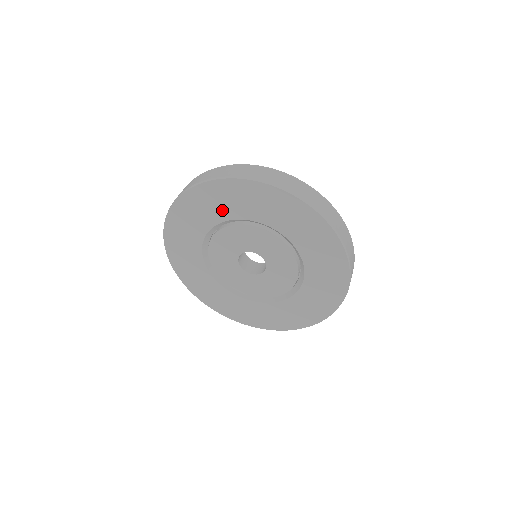
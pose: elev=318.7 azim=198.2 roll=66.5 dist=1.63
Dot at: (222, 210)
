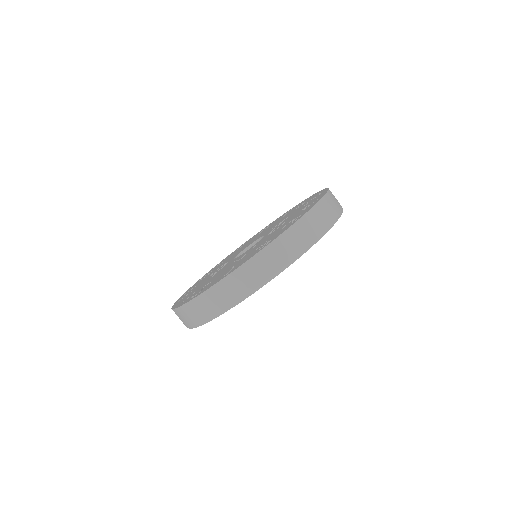
Dot at: occluded
